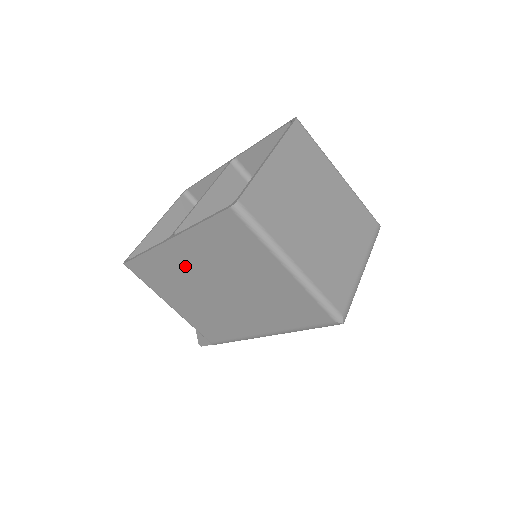
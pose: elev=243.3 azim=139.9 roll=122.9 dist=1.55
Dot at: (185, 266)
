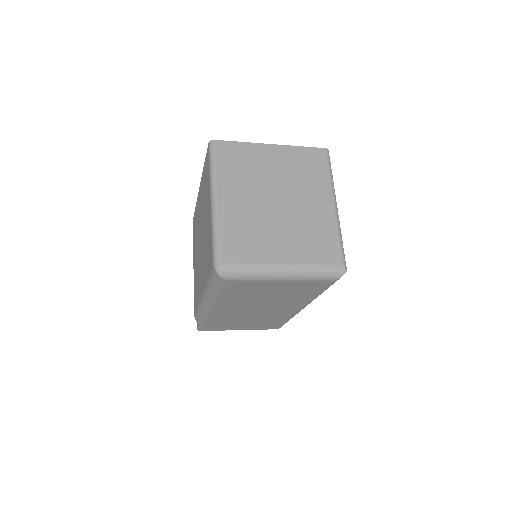
Dot at: occluded
